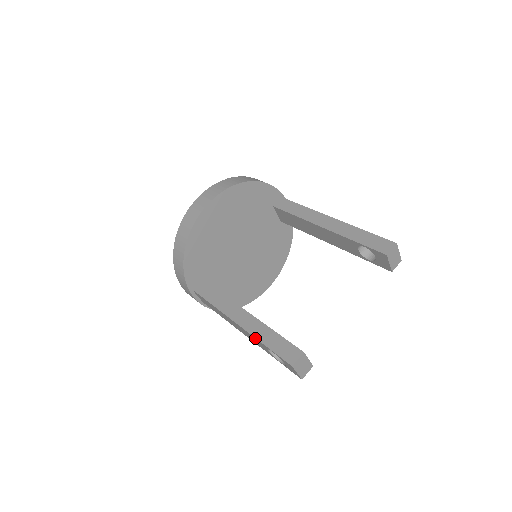
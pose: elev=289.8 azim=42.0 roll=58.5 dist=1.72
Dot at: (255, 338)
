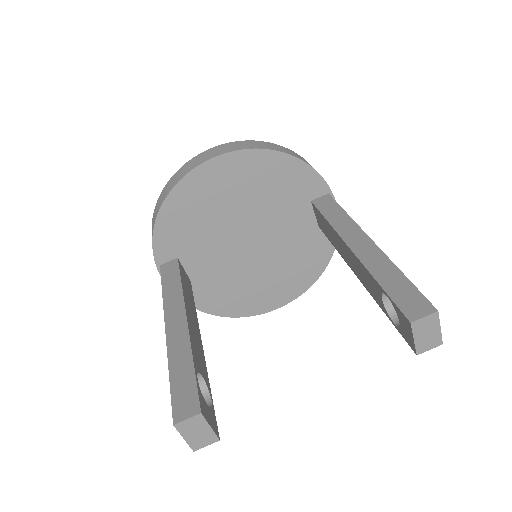
Dot at: (168, 359)
